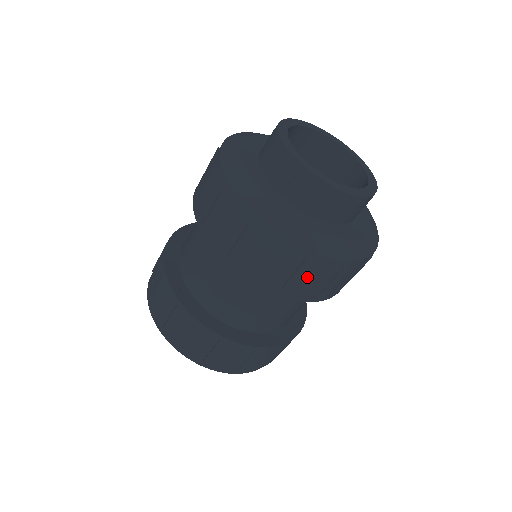
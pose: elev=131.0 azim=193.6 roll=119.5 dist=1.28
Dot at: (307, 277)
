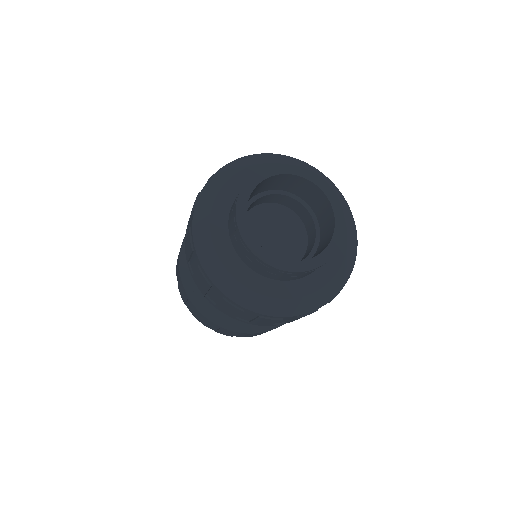
Dot at: occluded
